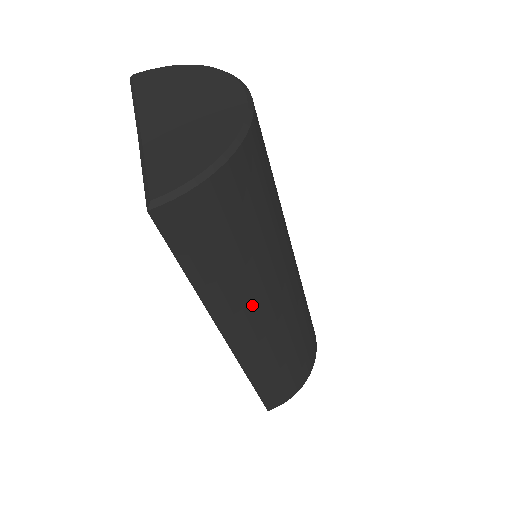
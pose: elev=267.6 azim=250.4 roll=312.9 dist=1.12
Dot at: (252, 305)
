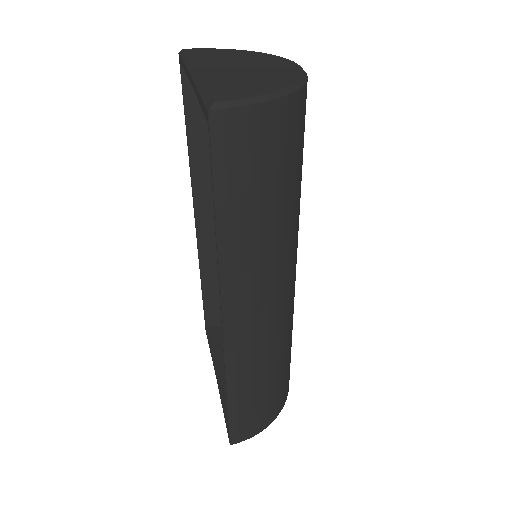
Dot at: (260, 279)
